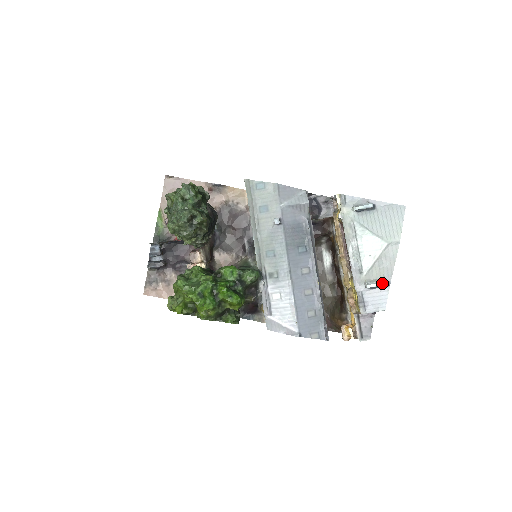
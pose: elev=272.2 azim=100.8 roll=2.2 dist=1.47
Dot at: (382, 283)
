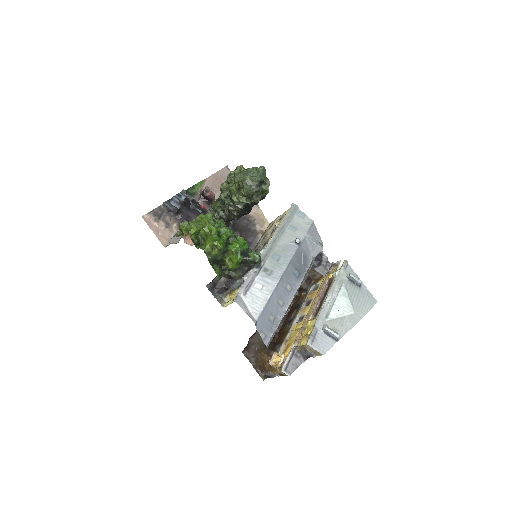
Dot at: (336, 334)
